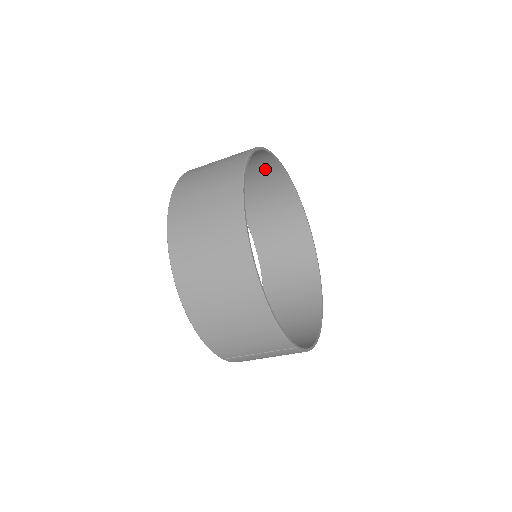
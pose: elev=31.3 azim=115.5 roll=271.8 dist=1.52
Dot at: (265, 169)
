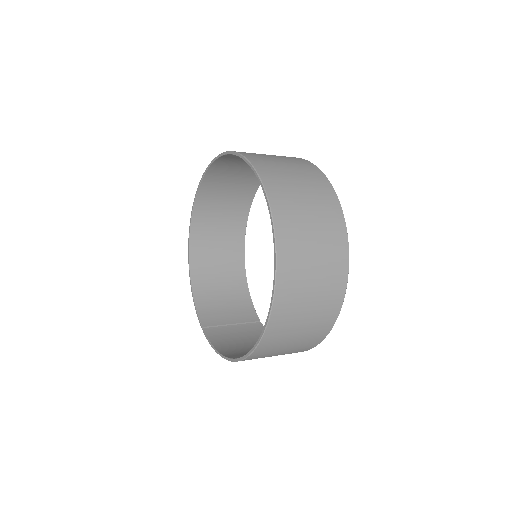
Dot at: (308, 176)
